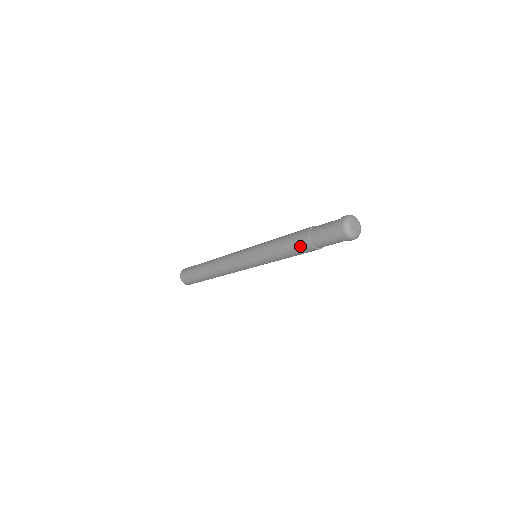
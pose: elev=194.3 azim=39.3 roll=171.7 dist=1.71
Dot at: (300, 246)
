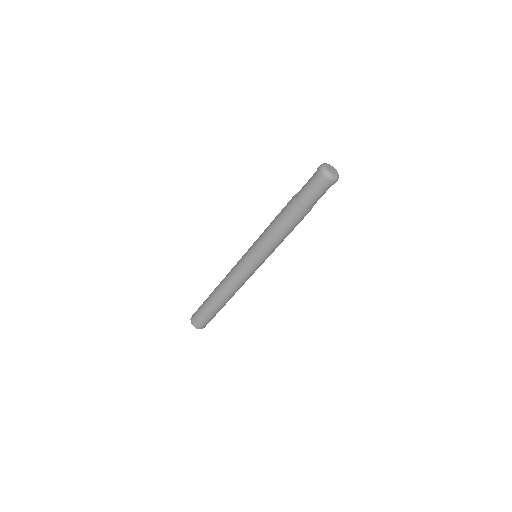
Dot at: (295, 217)
